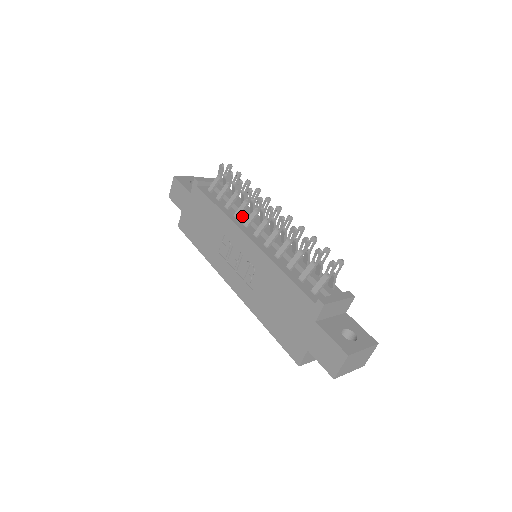
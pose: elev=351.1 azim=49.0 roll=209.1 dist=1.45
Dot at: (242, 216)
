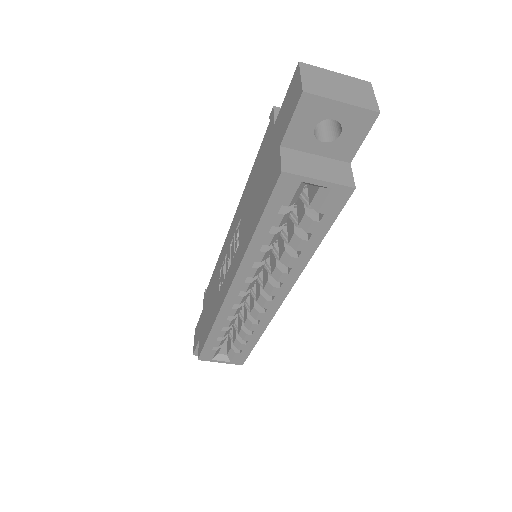
Dot at: occluded
